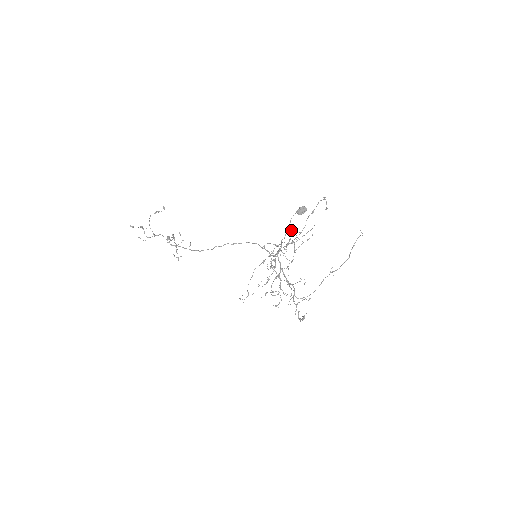
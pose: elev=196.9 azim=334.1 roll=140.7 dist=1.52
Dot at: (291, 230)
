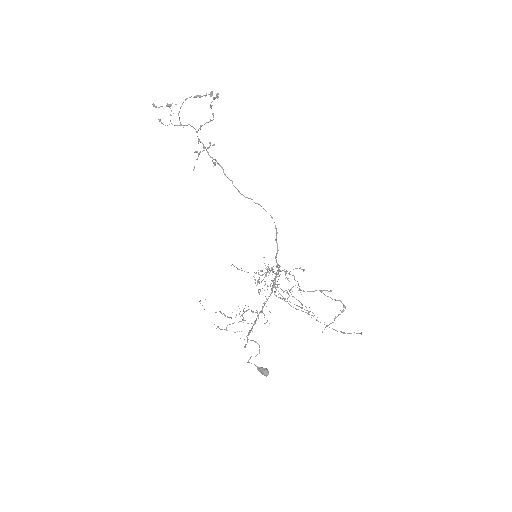
Dot at: (251, 356)
